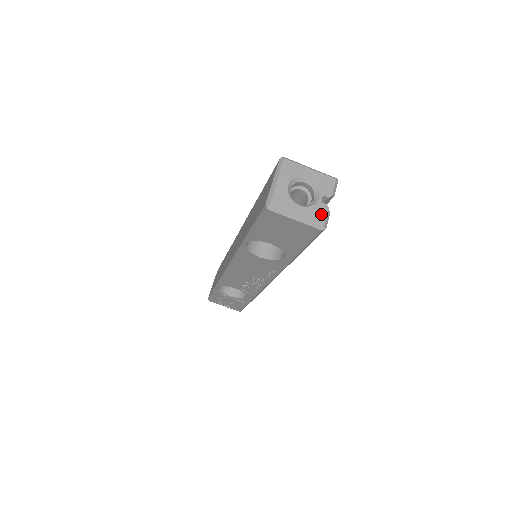
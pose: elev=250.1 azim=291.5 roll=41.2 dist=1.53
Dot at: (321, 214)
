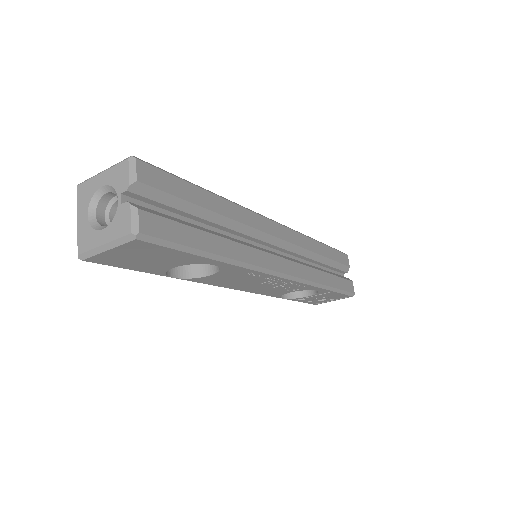
Dot at: (125, 220)
